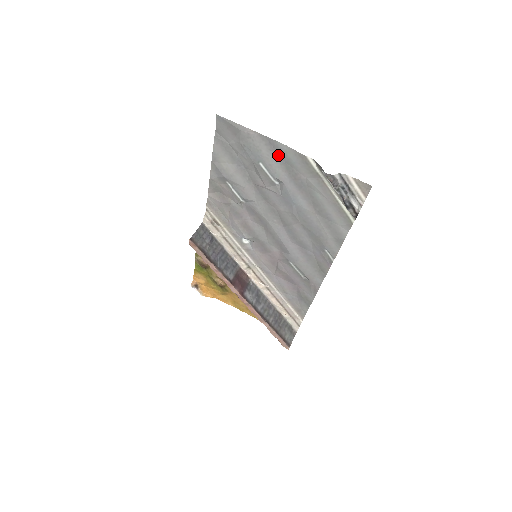
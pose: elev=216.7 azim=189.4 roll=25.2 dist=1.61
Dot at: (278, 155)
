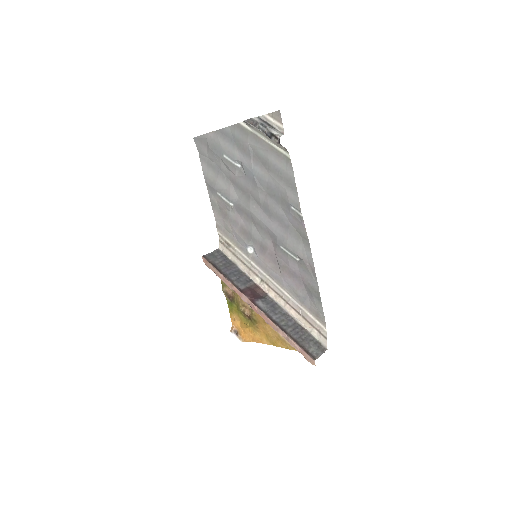
Dot at: (229, 139)
